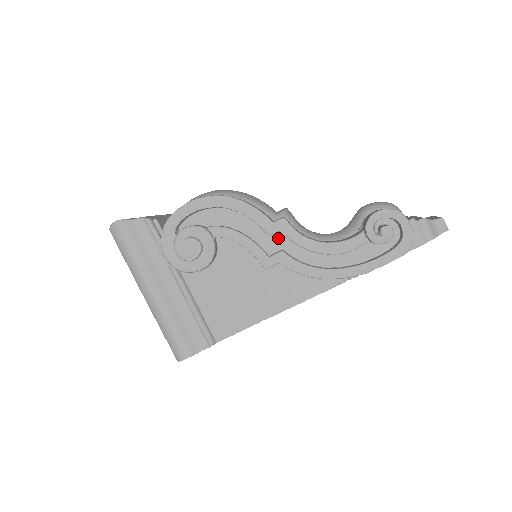
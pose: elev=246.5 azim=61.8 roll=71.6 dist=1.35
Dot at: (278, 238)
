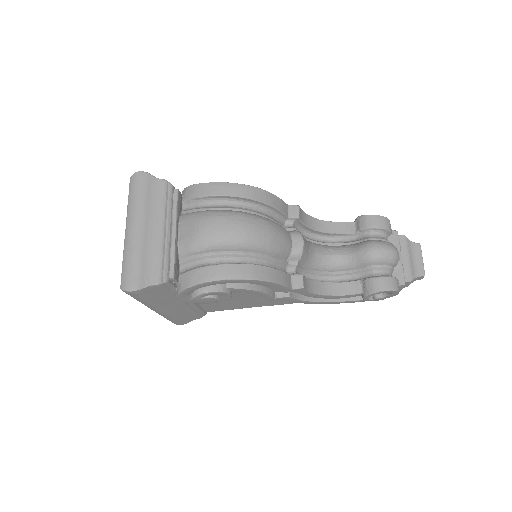
Dot at: occluded
